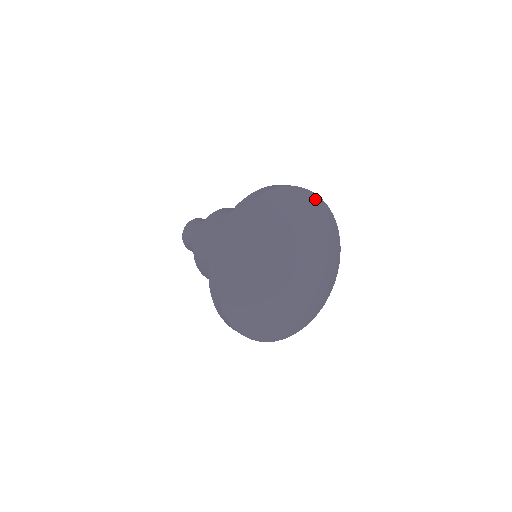
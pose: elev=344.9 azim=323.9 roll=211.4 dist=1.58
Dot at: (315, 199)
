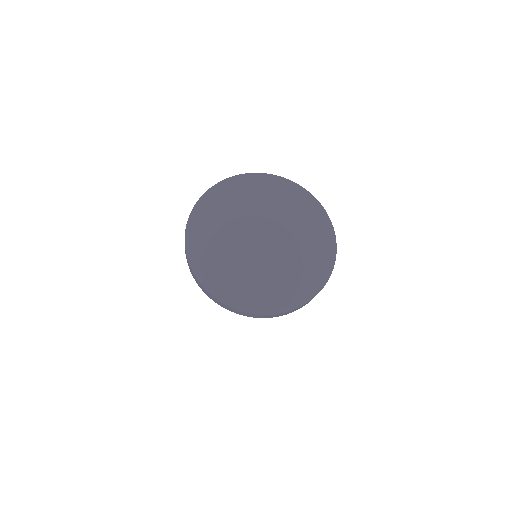
Dot at: (331, 233)
